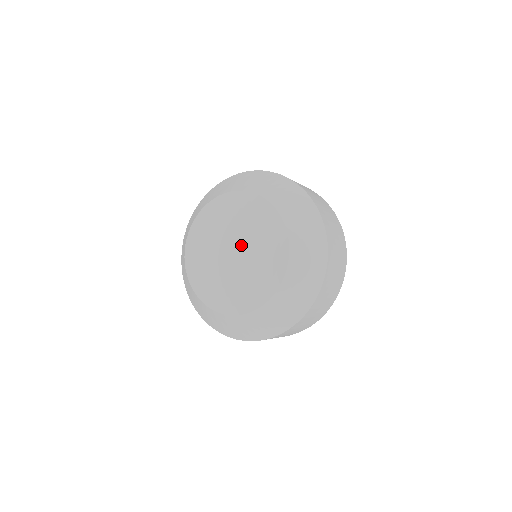
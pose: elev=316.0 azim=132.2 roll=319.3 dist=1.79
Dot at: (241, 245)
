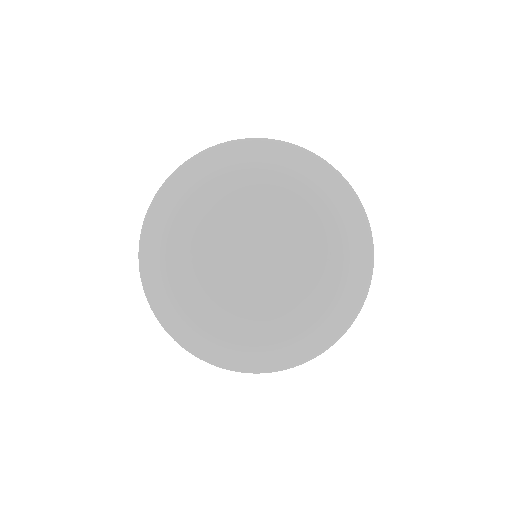
Dot at: (267, 241)
